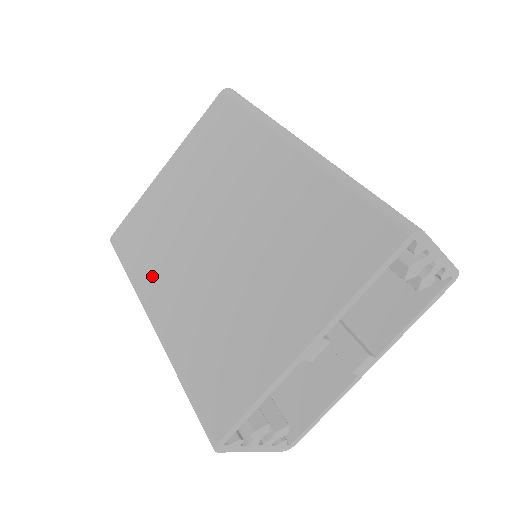
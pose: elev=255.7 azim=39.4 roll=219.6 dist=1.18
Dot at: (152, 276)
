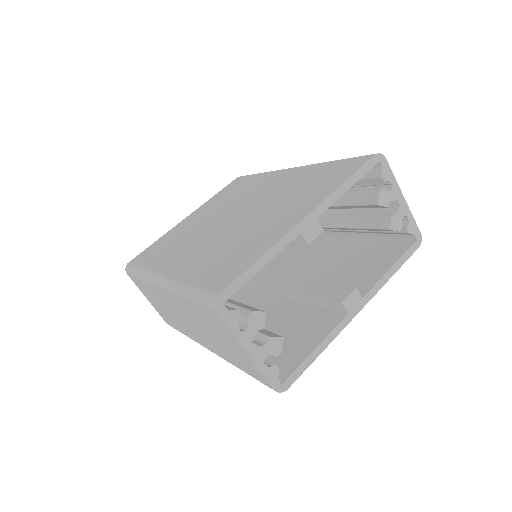
Dot at: (165, 259)
